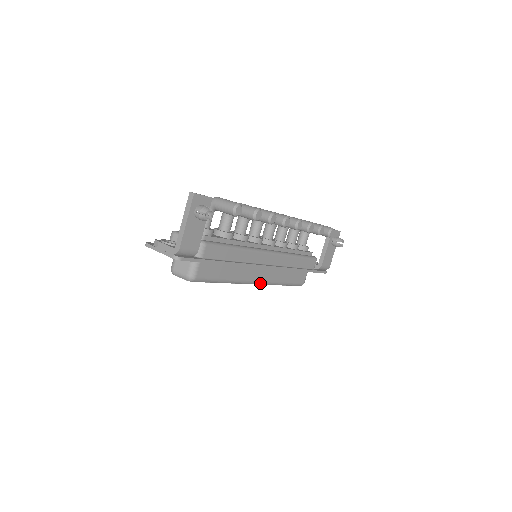
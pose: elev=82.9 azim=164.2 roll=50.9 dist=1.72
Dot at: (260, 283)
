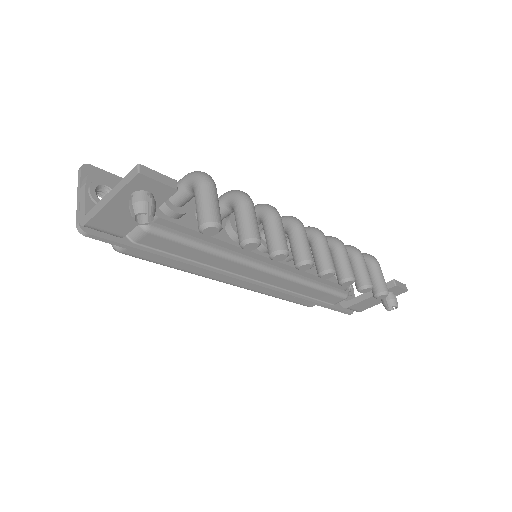
Dot at: (239, 286)
